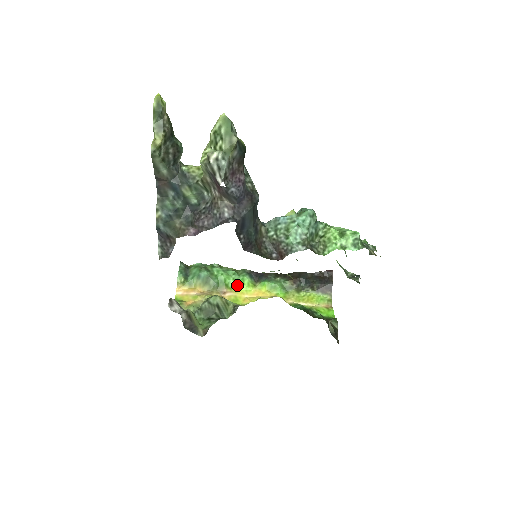
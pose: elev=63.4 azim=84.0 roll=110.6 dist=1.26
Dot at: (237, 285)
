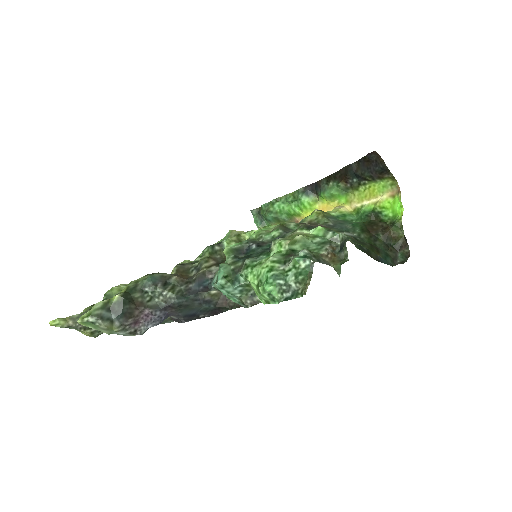
Dot at: (301, 210)
